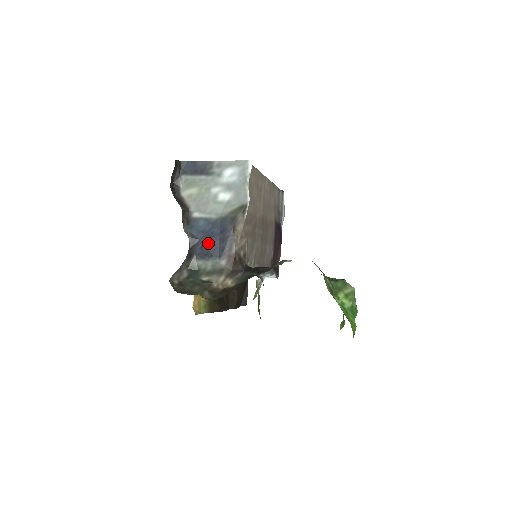
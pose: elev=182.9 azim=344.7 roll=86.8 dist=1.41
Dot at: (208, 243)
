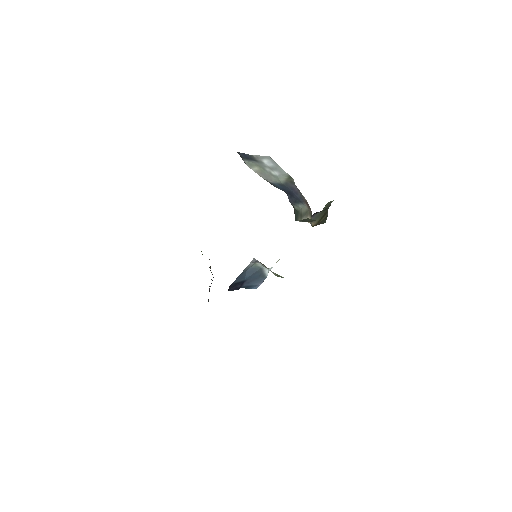
Dot at: (291, 195)
